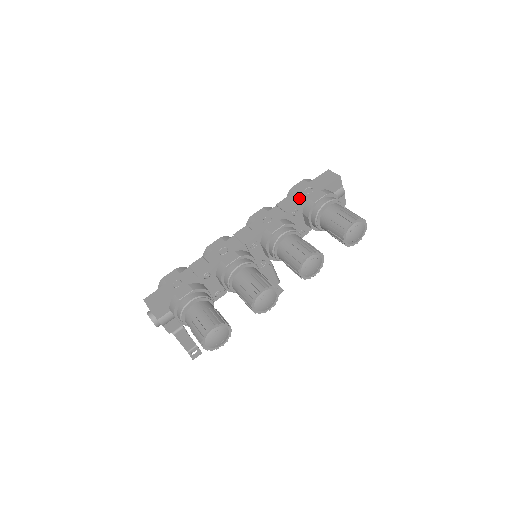
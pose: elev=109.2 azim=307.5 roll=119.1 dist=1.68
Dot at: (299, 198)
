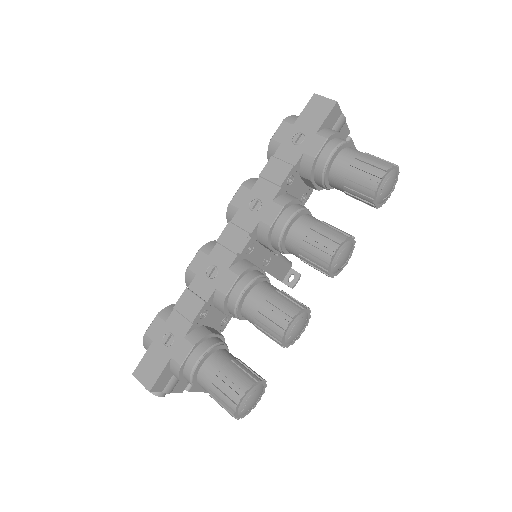
Dot at: (288, 156)
